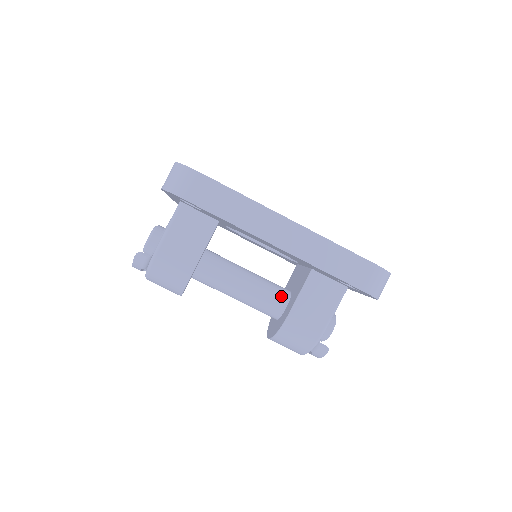
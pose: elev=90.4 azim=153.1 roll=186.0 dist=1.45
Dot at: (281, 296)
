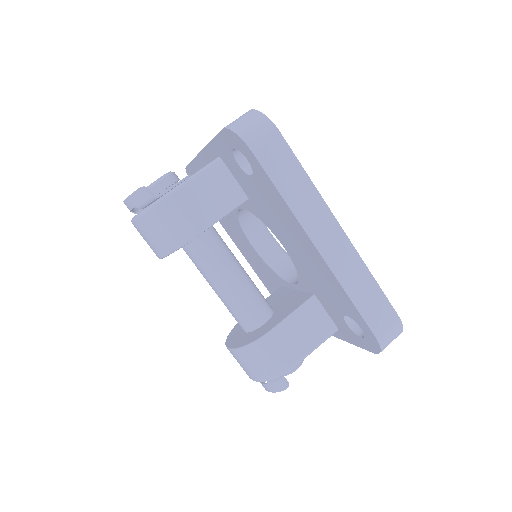
Dot at: (265, 309)
